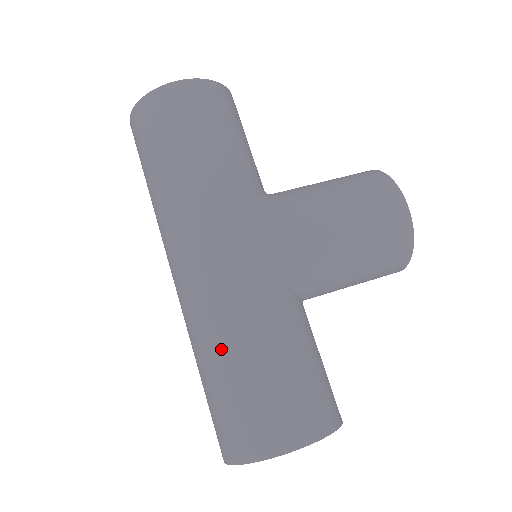
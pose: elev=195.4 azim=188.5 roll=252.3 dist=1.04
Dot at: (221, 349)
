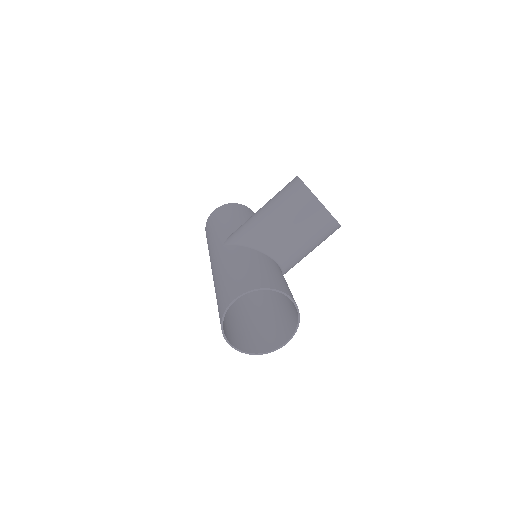
Dot at: (216, 287)
